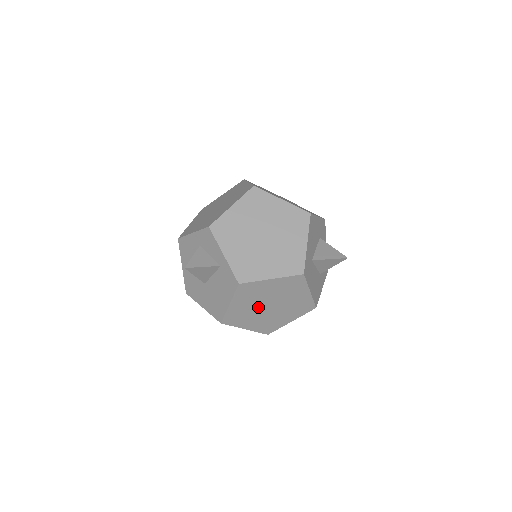
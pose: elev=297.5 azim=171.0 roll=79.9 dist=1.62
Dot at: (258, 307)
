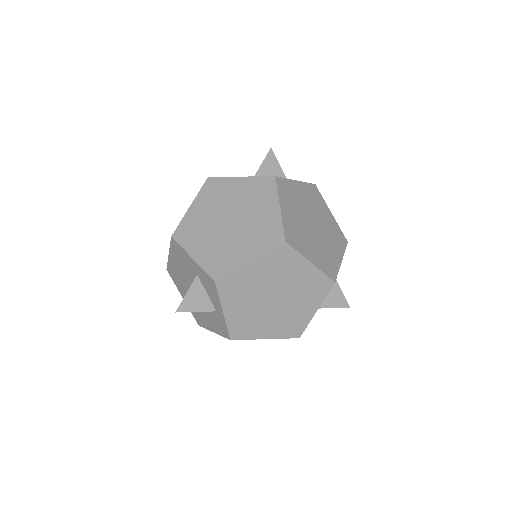
Dot at: occluded
